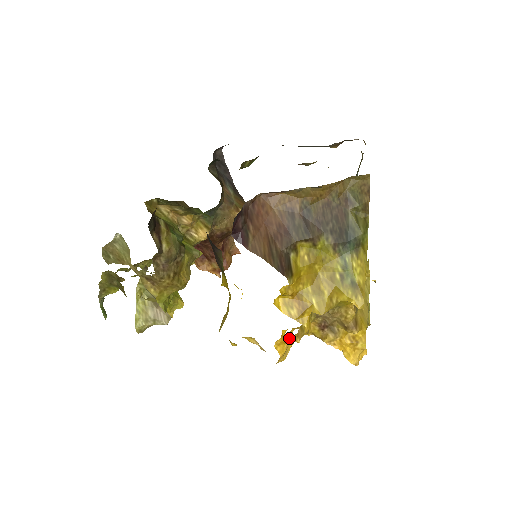
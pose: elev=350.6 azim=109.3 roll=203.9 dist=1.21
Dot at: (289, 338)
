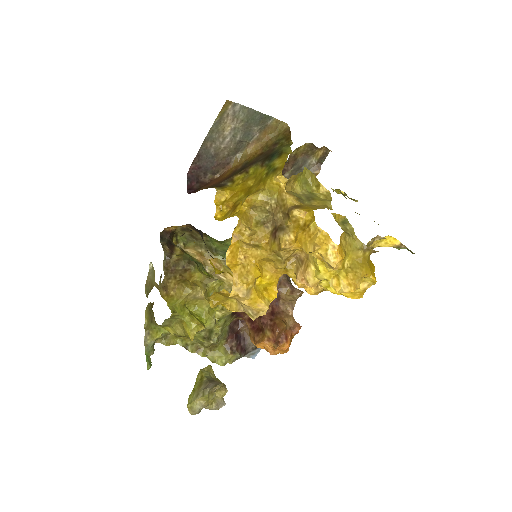
Dot at: (232, 244)
